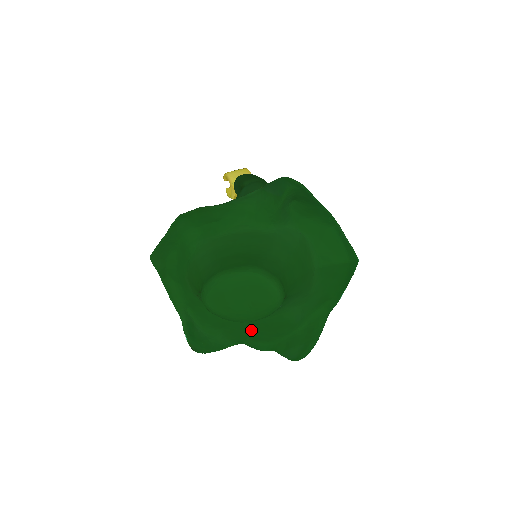
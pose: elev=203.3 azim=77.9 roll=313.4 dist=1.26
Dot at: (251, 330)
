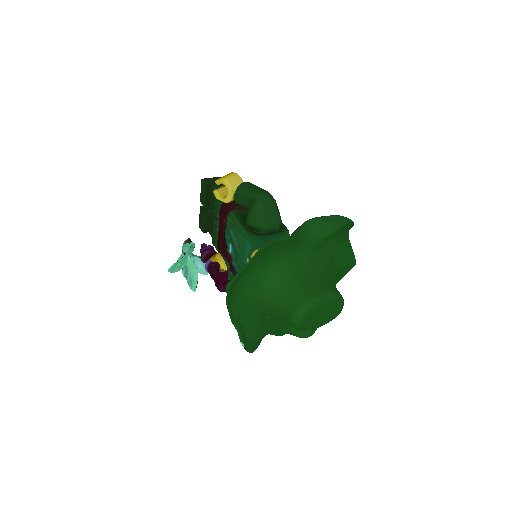
Dot at: (279, 324)
